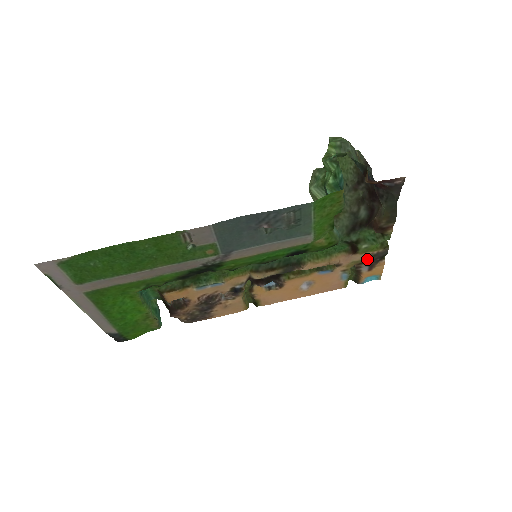
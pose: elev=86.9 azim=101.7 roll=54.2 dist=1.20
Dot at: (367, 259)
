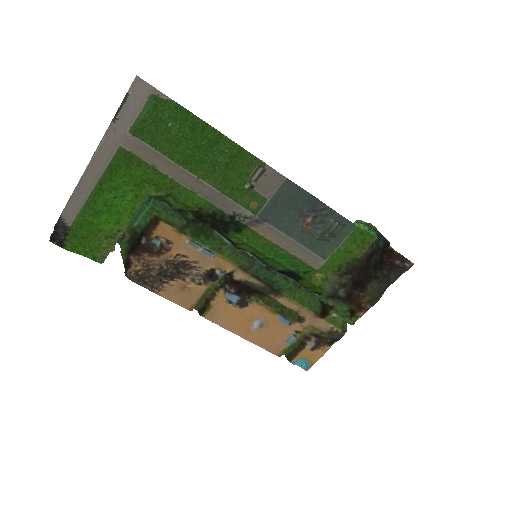
Dot at: (323, 333)
